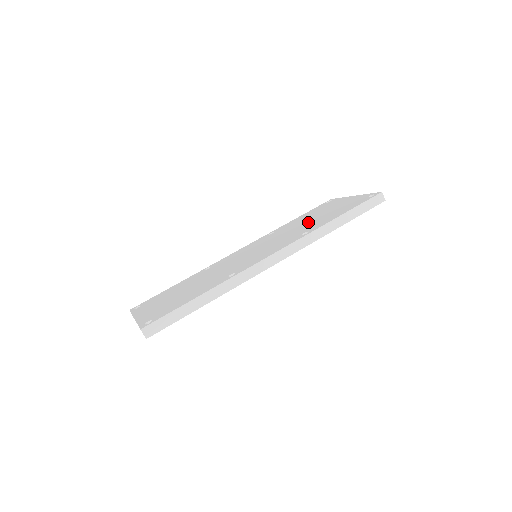
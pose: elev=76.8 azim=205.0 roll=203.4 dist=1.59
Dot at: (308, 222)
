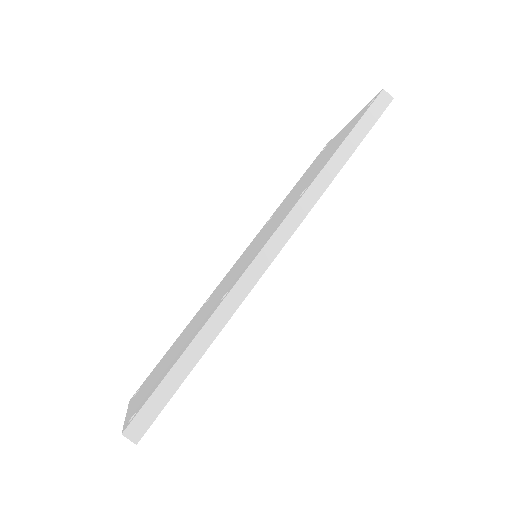
Dot at: (305, 180)
